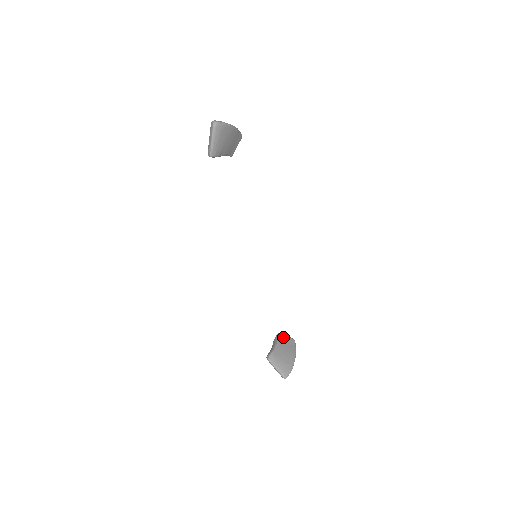
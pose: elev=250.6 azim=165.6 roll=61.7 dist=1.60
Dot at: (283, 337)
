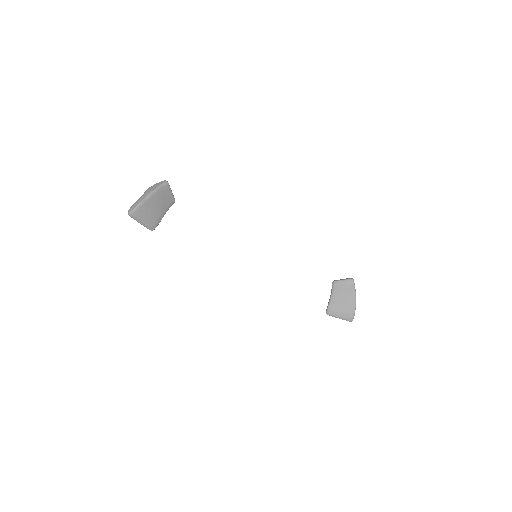
Dot at: (337, 284)
